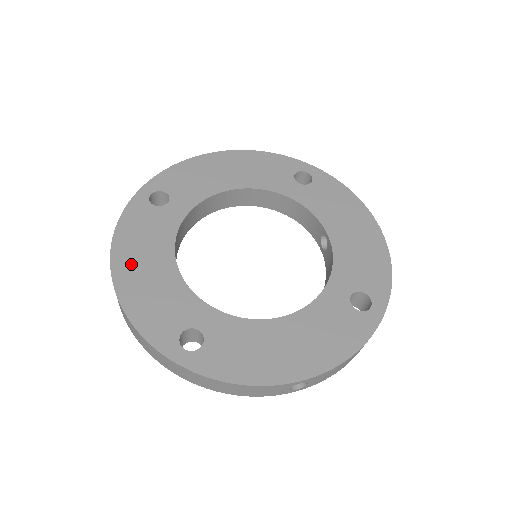
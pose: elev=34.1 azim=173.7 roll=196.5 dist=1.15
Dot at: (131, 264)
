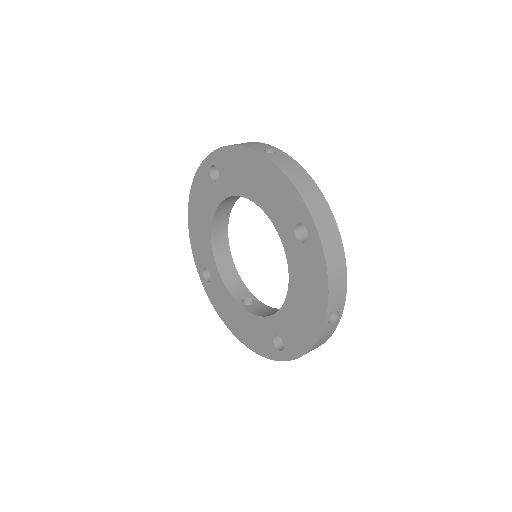
Dot at: (195, 212)
